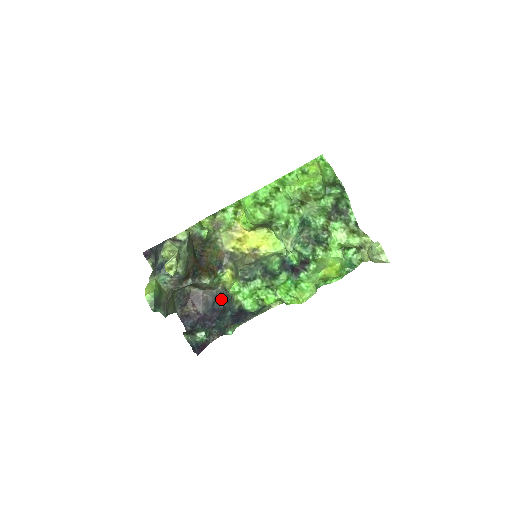
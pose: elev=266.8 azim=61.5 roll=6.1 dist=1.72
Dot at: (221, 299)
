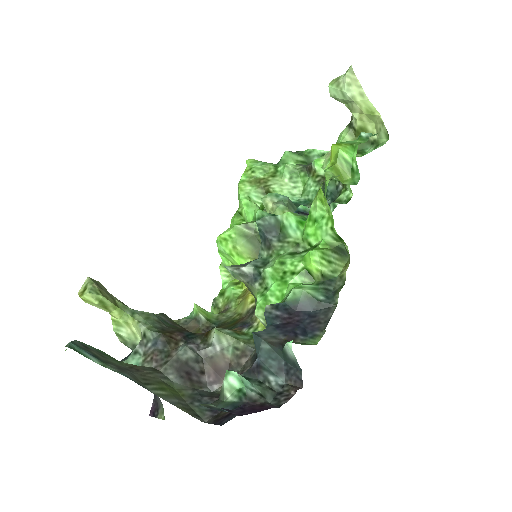
Dot at: occluded
